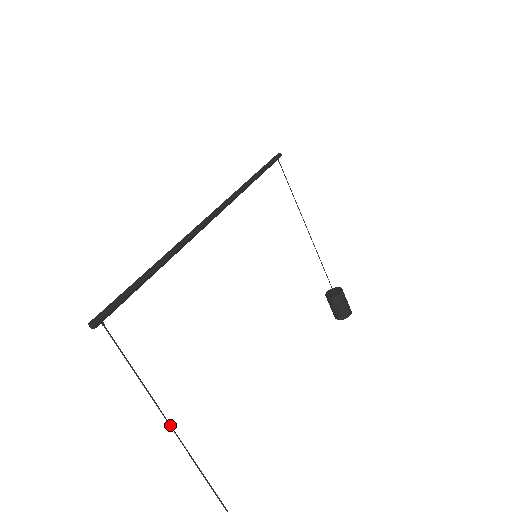
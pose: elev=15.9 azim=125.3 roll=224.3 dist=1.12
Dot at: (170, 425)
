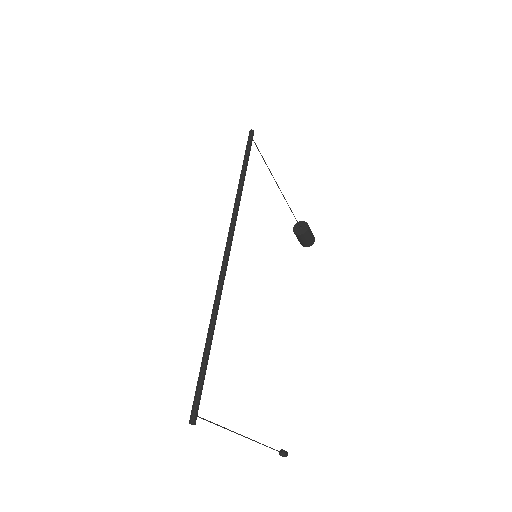
Dot at: (242, 435)
